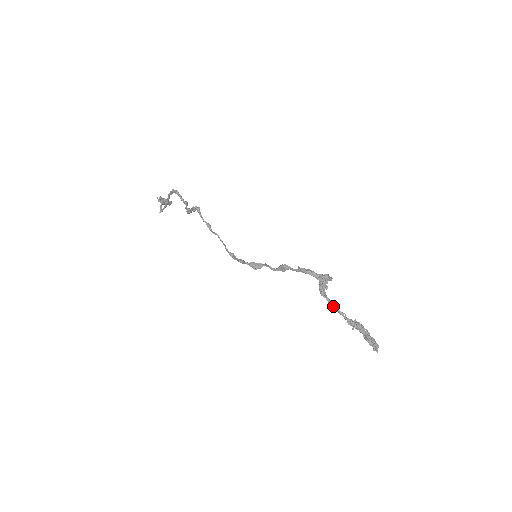
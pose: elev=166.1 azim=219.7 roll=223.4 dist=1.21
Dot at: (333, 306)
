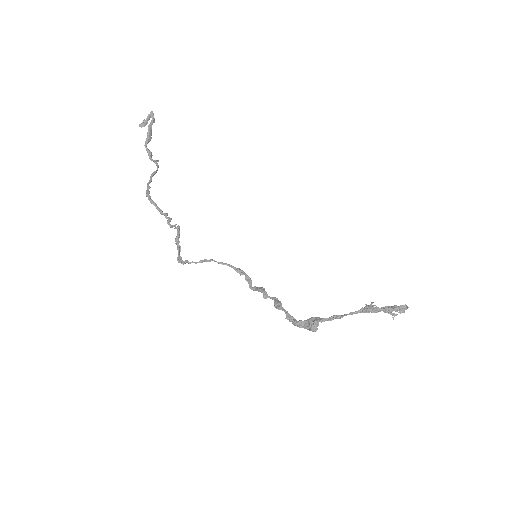
Dot at: (338, 318)
